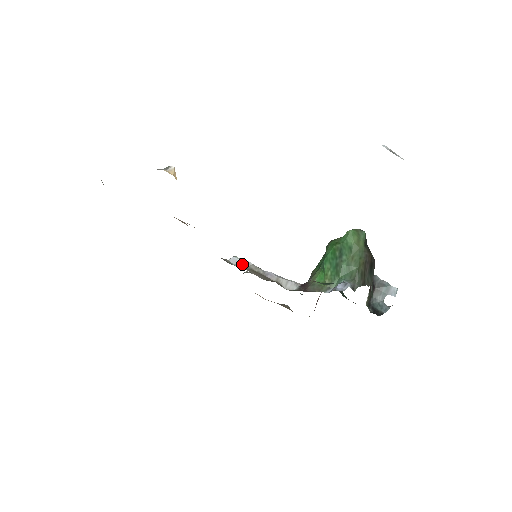
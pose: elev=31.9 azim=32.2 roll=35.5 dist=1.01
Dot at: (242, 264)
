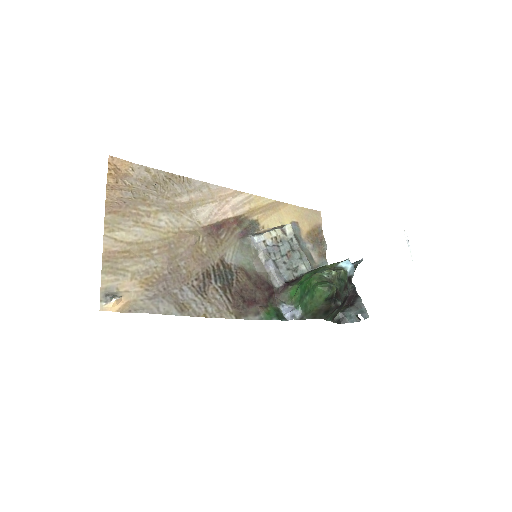
Dot at: (256, 246)
